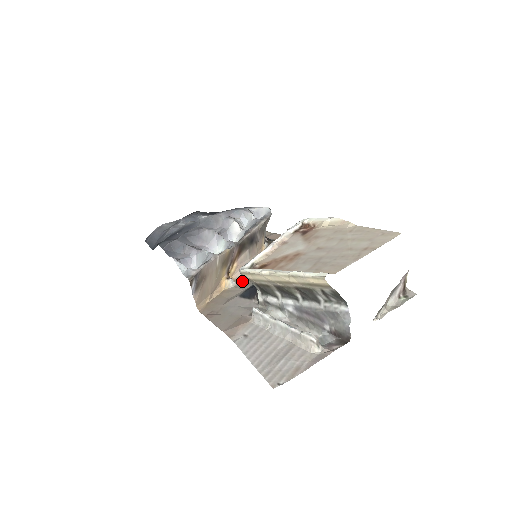
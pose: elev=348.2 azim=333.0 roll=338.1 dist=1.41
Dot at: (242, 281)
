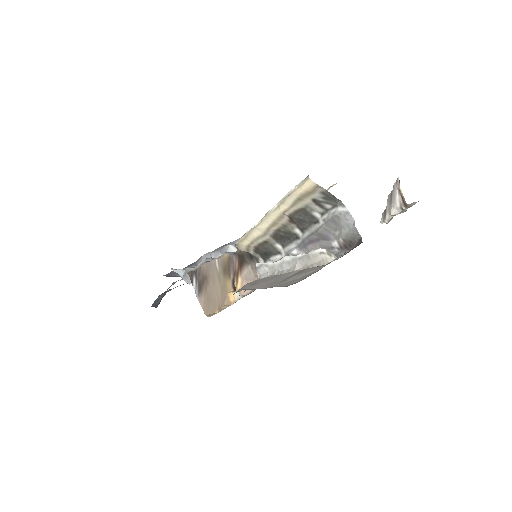
Dot at: occluded
